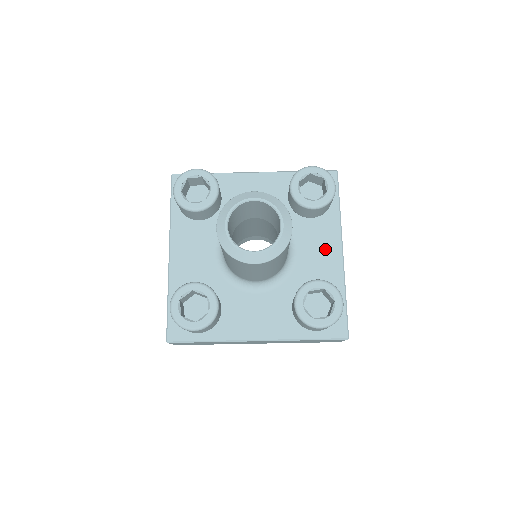
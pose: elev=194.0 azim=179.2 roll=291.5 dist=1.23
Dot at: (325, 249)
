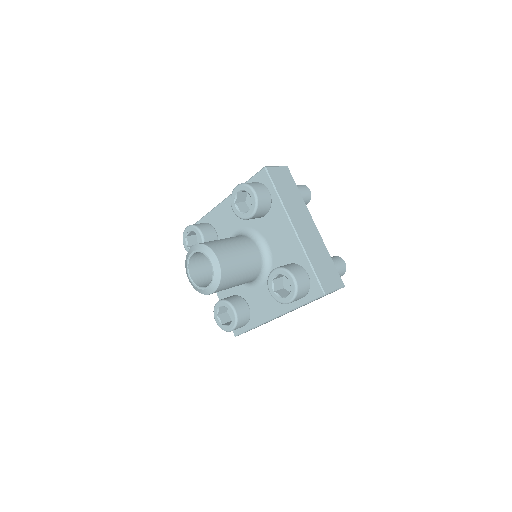
Dot at: (271, 305)
